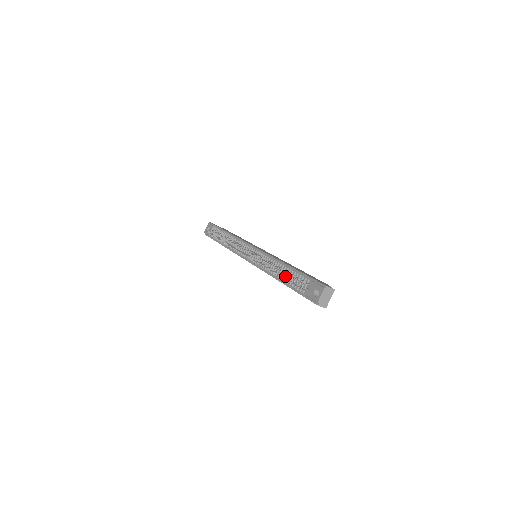
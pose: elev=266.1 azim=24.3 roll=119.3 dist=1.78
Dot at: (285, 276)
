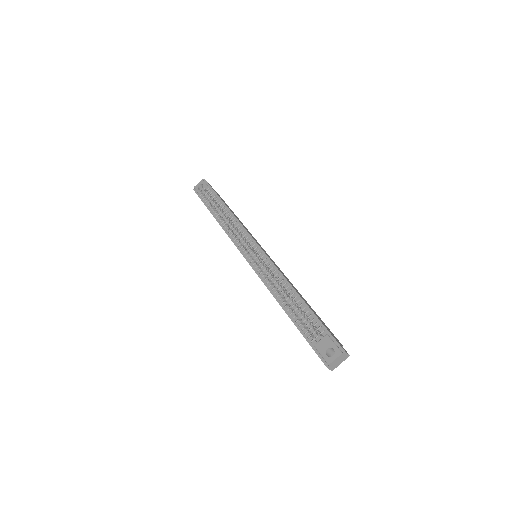
Dot at: (293, 307)
